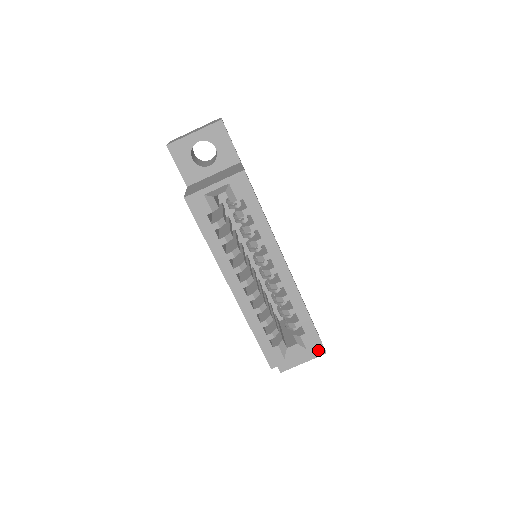
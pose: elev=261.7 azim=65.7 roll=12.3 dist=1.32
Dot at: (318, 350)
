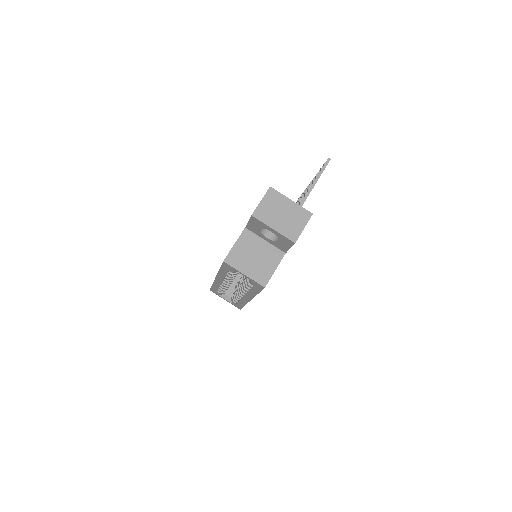
Dot at: occluded
